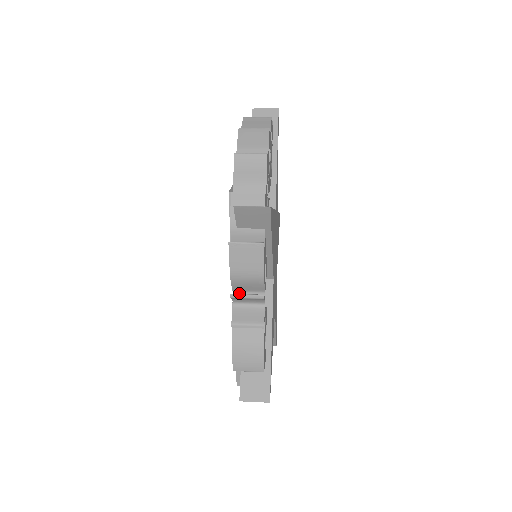
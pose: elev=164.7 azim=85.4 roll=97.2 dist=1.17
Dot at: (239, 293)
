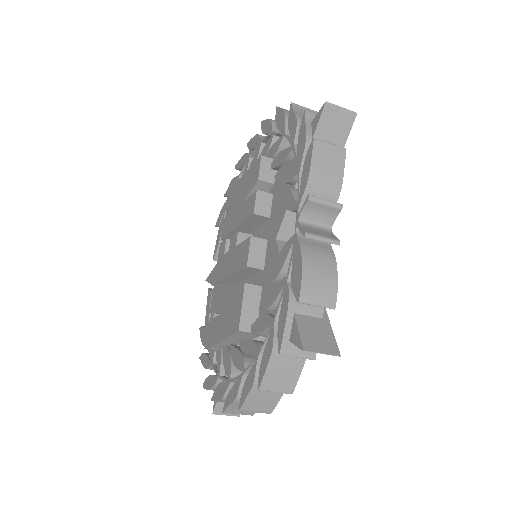
Dot at: (305, 211)
